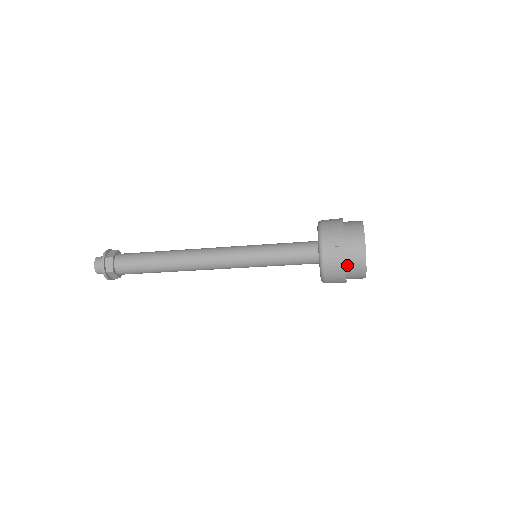
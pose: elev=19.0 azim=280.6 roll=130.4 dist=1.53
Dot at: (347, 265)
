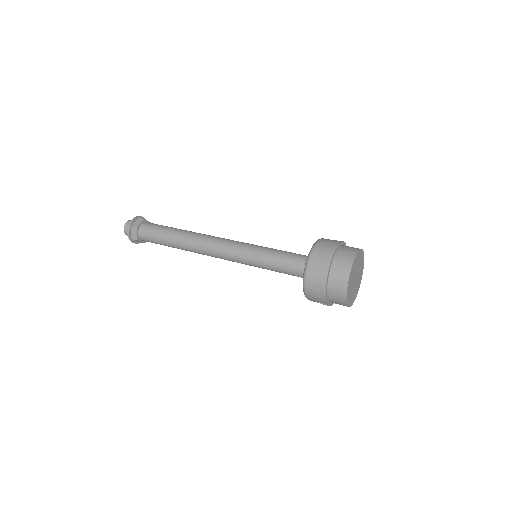
Dot at: occluded
